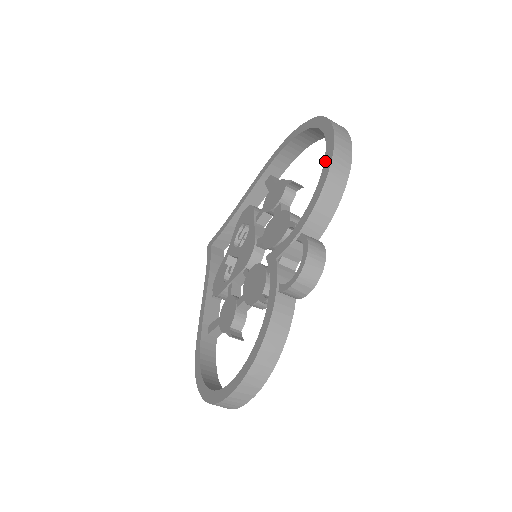
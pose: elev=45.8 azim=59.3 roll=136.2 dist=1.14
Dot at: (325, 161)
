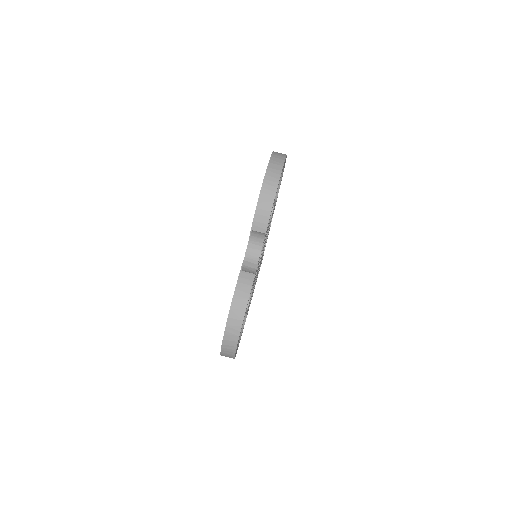
Dot at: occluded
